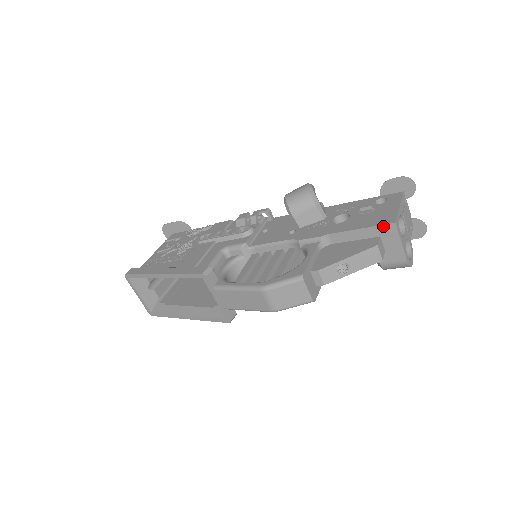
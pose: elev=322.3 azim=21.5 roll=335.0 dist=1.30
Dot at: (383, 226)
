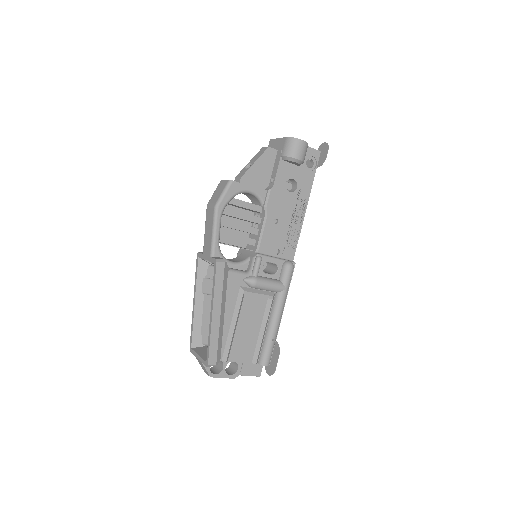
Dot at: occluded
